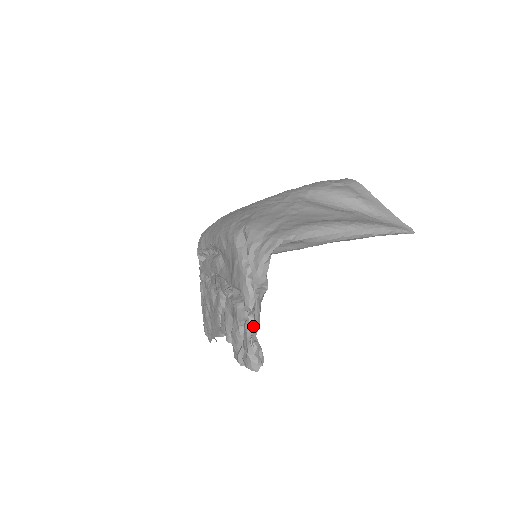
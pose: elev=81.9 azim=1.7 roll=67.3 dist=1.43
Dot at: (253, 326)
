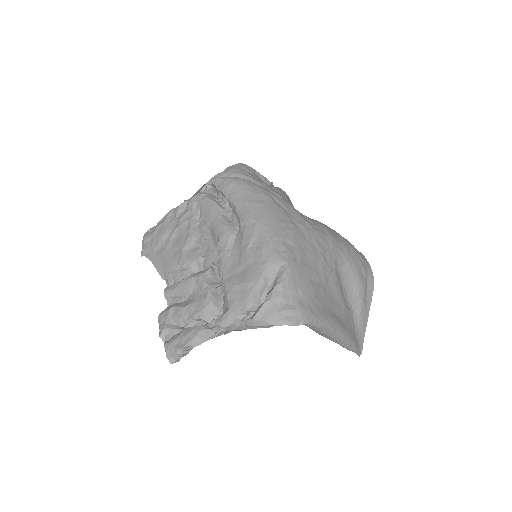
Dot at: occluded
